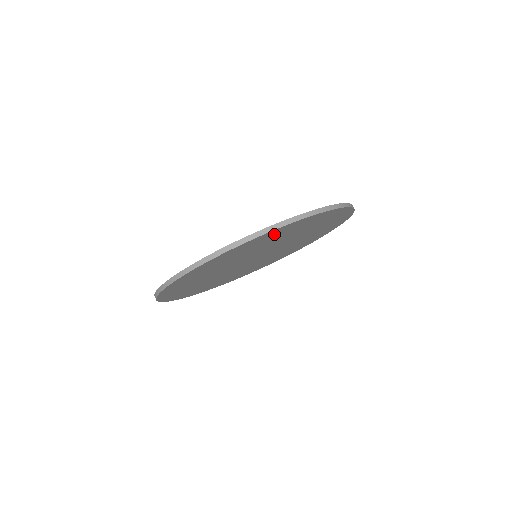
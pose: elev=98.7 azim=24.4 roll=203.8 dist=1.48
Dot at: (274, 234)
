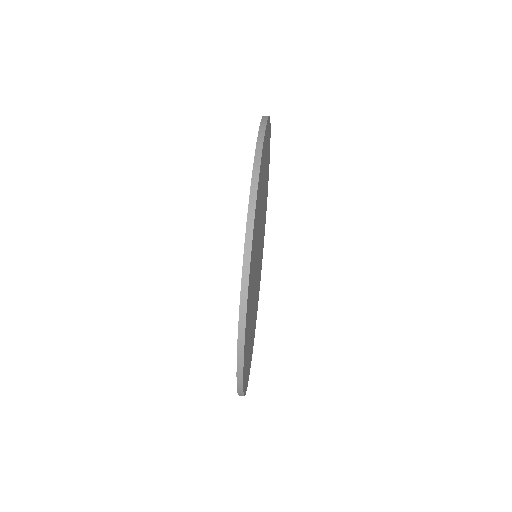
Dot at: (250, 280)
